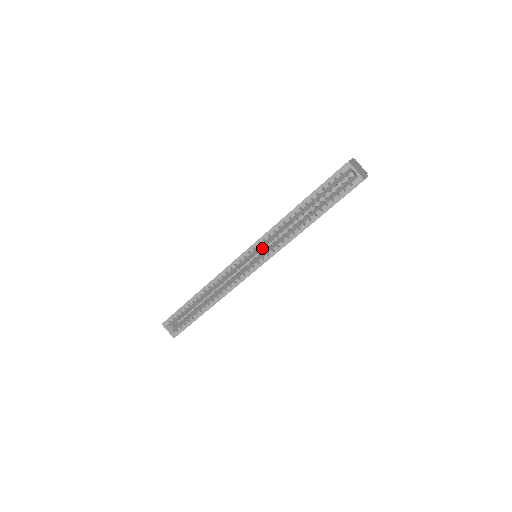
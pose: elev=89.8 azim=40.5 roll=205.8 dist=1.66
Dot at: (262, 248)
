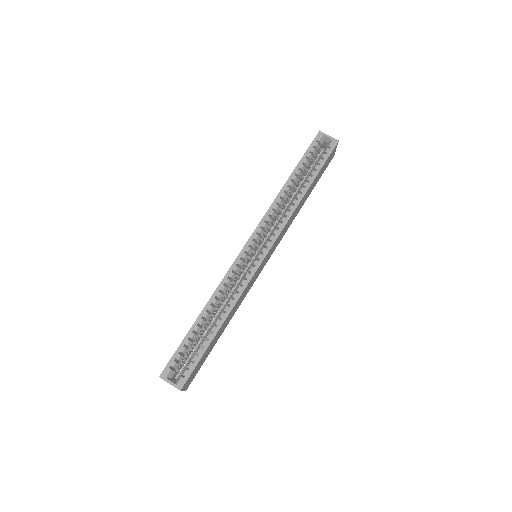
Dot at: (262, 239)
